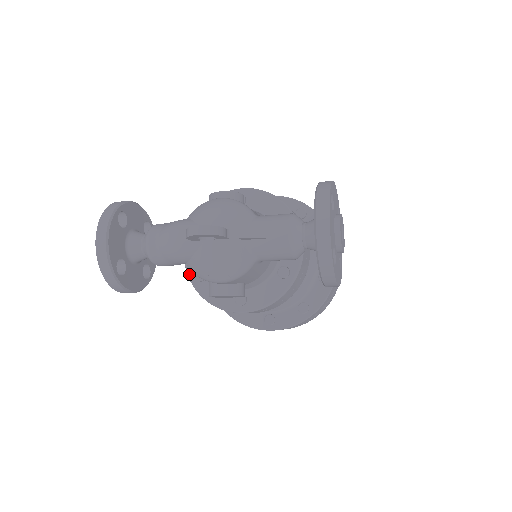
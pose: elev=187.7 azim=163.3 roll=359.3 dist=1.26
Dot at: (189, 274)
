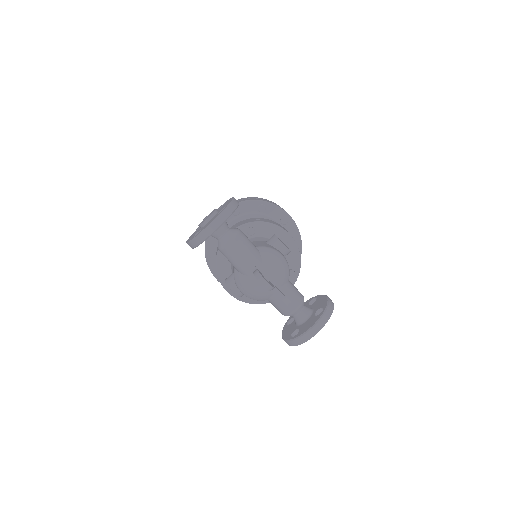
Dot at: occluded
